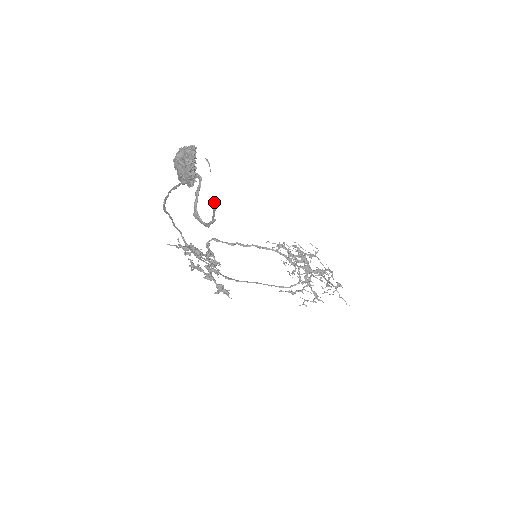
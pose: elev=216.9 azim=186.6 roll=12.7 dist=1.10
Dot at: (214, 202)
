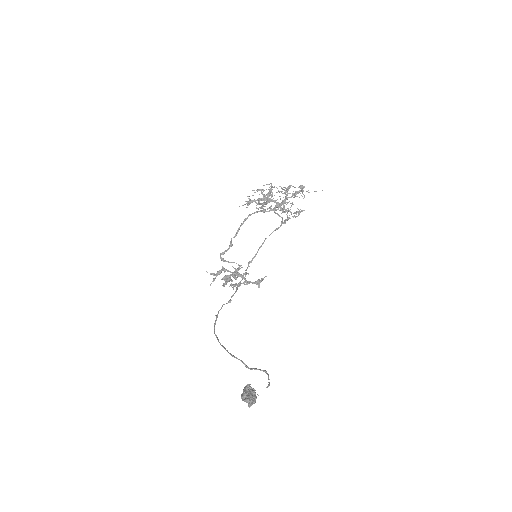
Dot at: occluded
